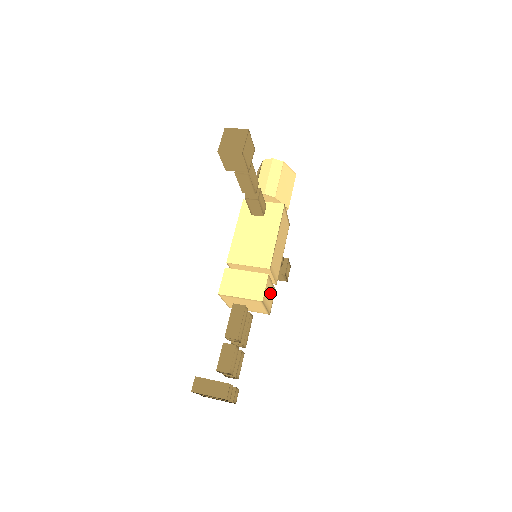
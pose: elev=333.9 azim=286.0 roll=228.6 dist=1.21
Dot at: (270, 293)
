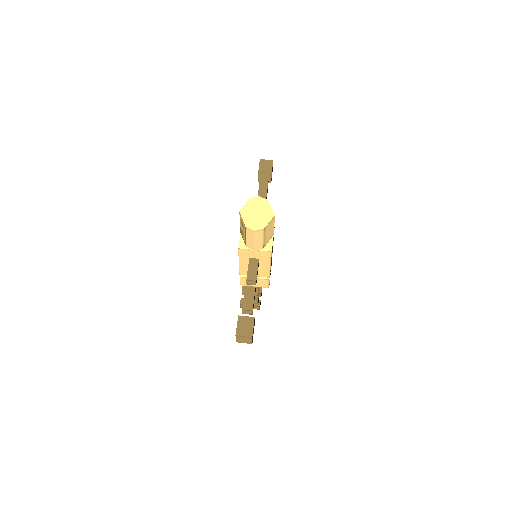
Dot at: occluded
